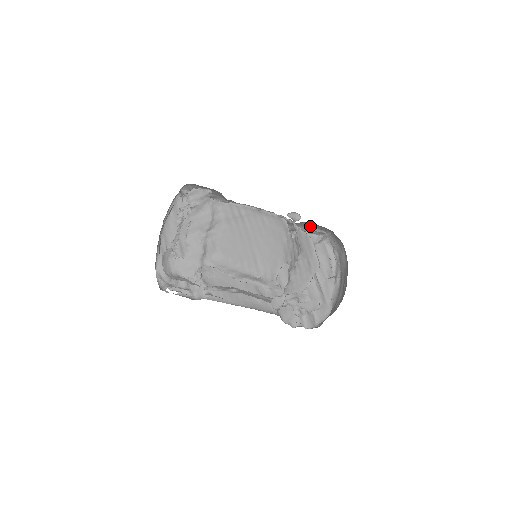
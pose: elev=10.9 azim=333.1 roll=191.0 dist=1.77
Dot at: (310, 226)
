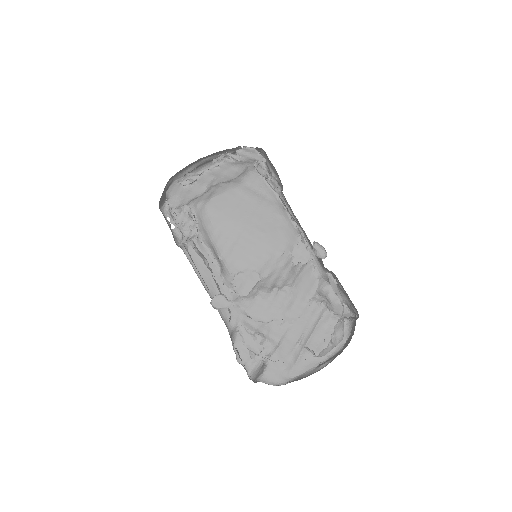
Dot at: (330, 277)
